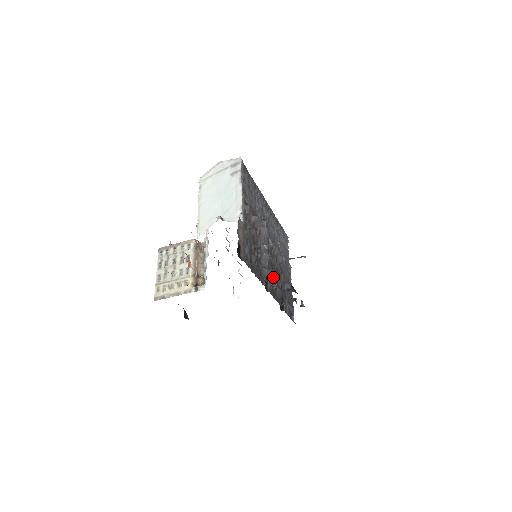
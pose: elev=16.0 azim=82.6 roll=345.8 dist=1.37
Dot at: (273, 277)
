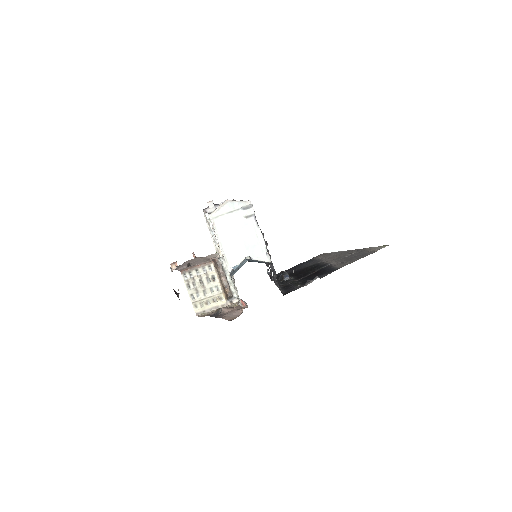
Dot at: occluded
